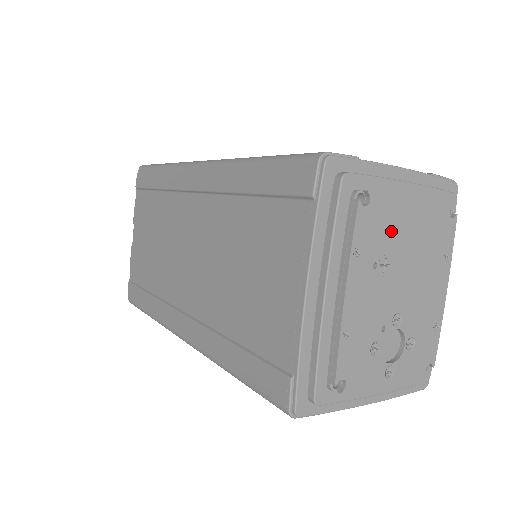
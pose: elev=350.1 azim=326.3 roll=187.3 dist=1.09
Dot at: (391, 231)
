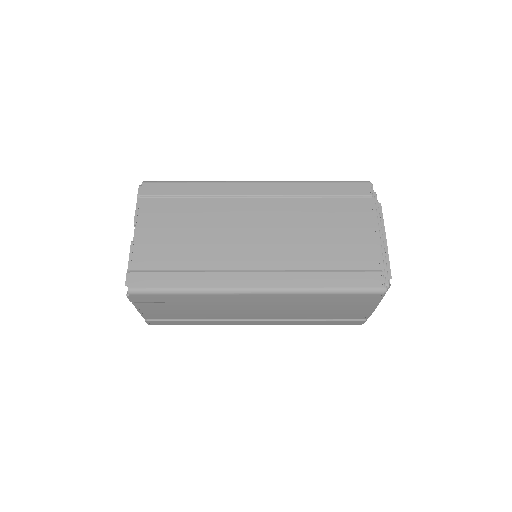
Dot at: occluded
